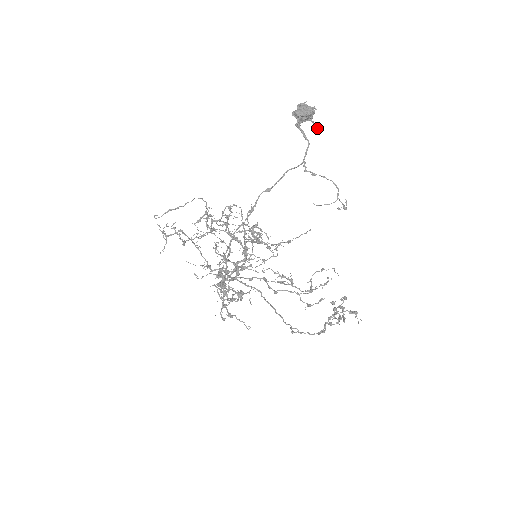
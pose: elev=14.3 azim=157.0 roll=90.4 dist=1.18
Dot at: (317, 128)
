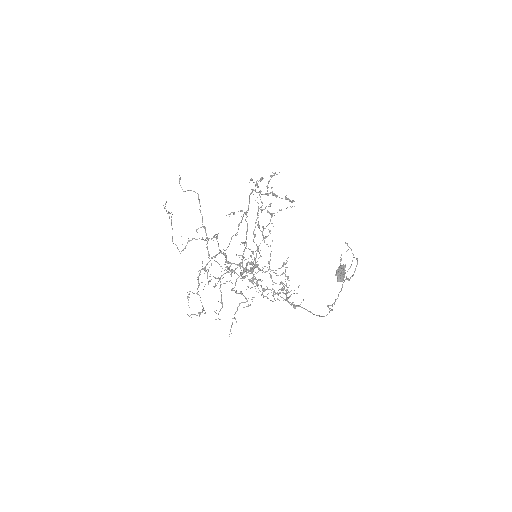
Dot at: occluded
